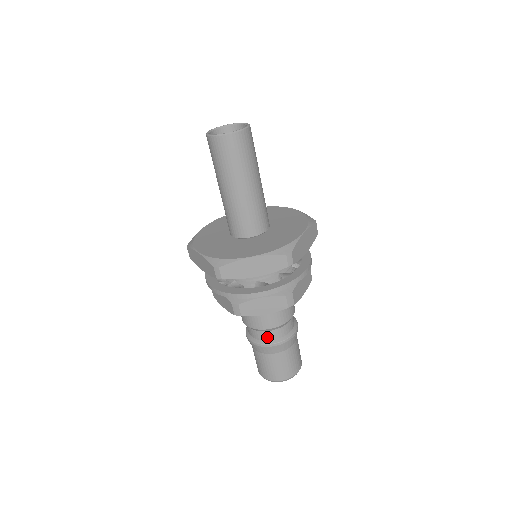
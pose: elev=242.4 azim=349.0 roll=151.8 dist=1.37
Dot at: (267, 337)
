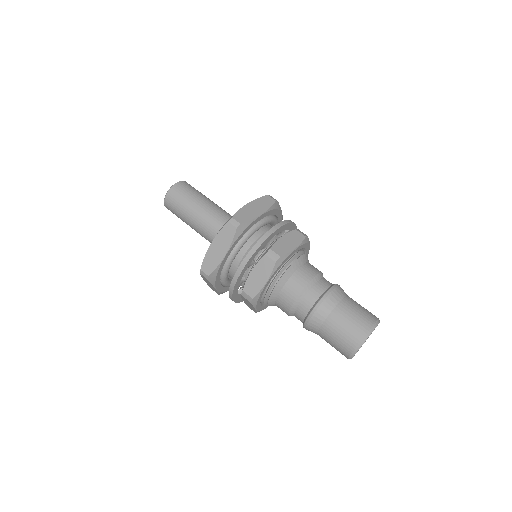
Dot at: (305, 309)
